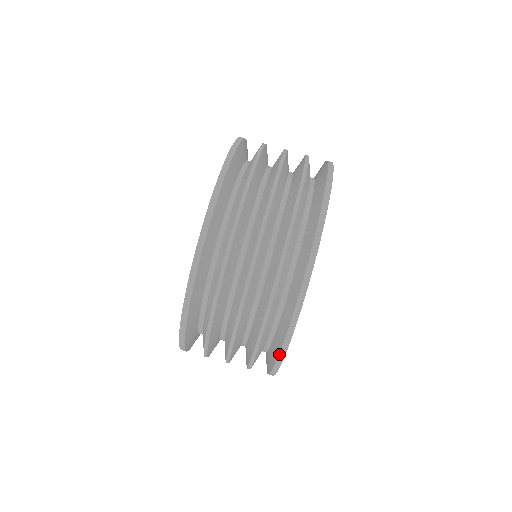
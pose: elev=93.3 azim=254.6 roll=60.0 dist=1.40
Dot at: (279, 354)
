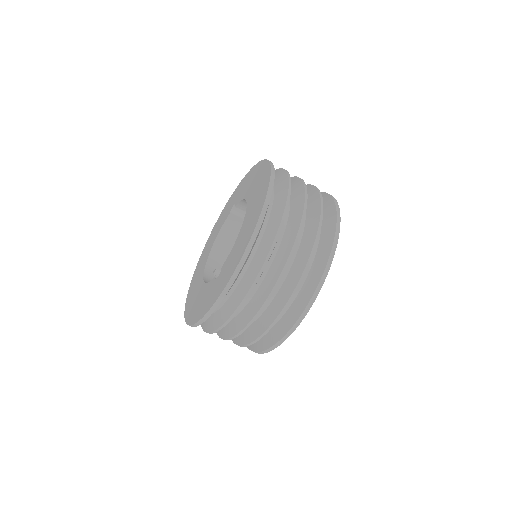
Dot at: (265, 350)
